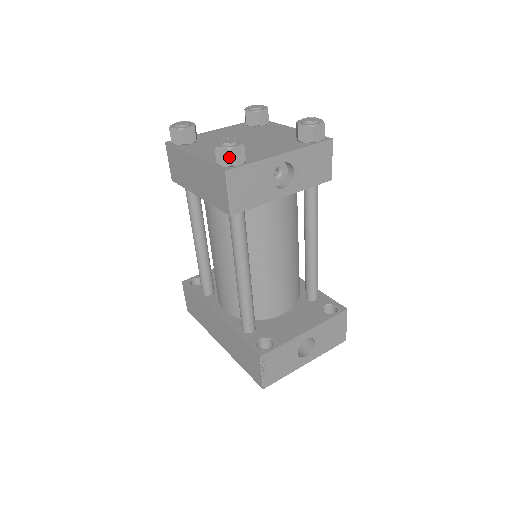
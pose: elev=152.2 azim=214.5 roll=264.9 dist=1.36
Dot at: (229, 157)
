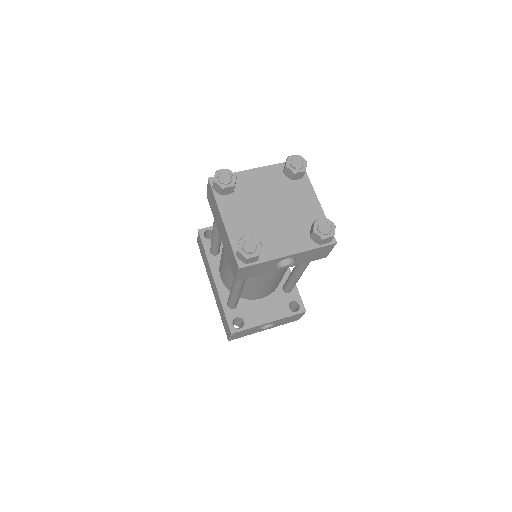
Dot at: (245, 260)
